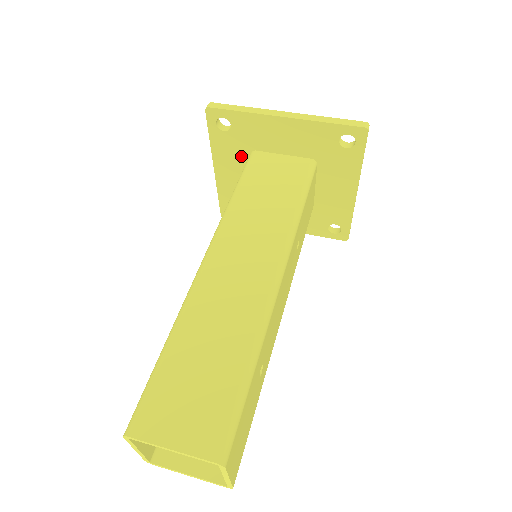
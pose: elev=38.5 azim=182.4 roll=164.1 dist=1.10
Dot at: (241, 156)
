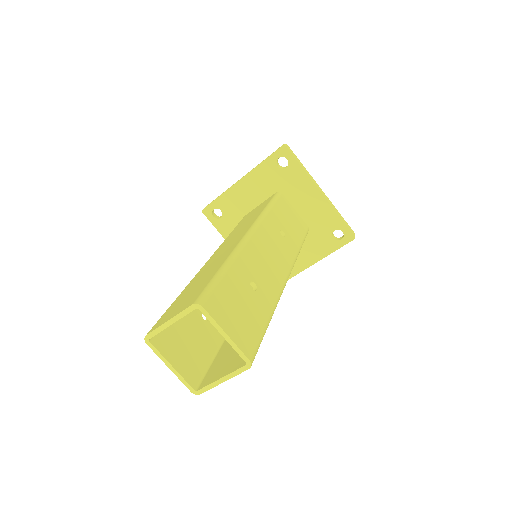
Dot at: occluded
